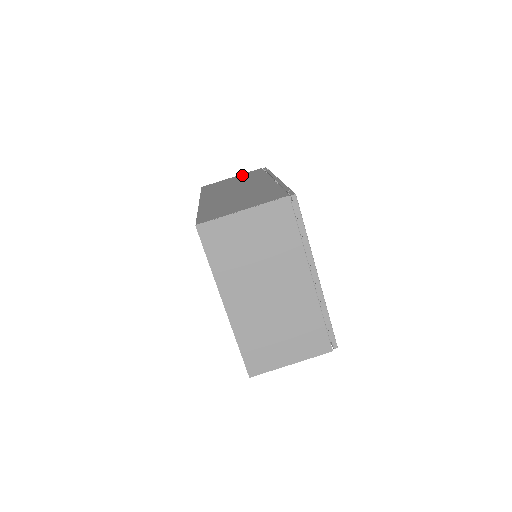
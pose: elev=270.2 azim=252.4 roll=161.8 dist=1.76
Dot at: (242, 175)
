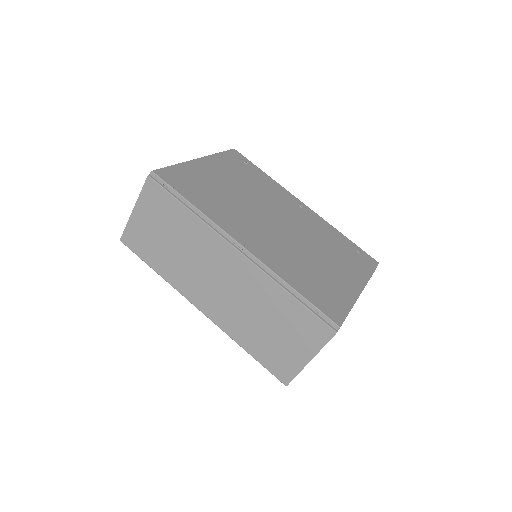
Dot at: (147, 207)
